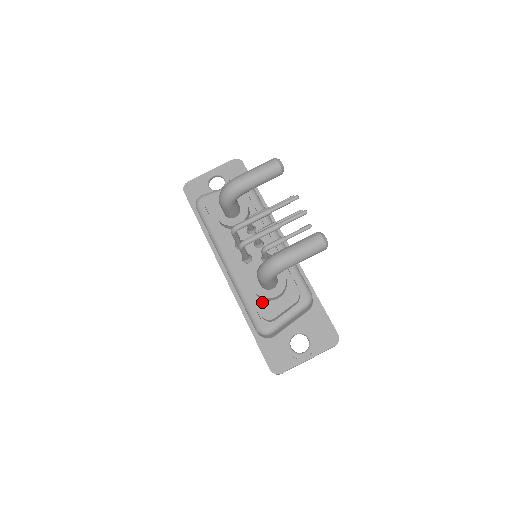
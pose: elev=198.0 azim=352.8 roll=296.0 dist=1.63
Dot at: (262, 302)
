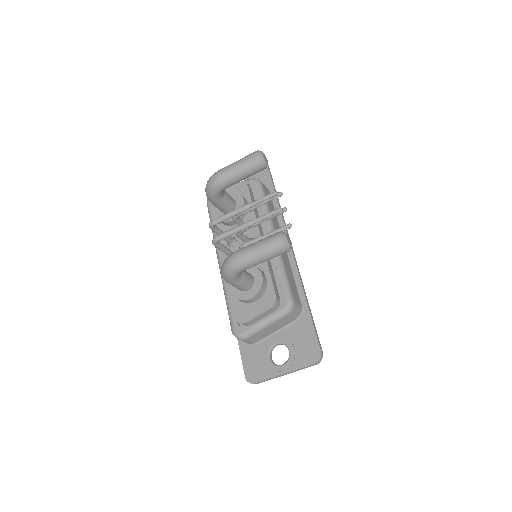
Dot at: (239, 304)
